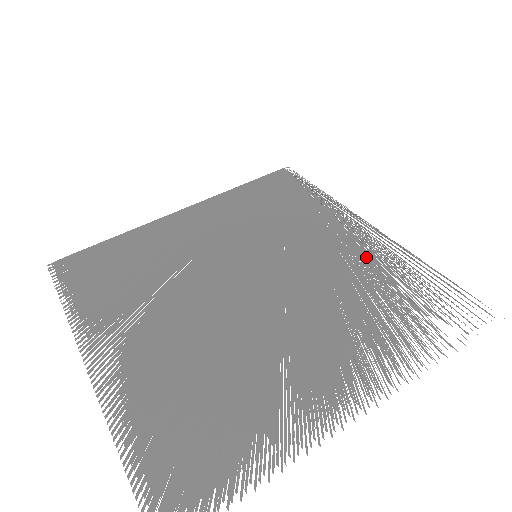
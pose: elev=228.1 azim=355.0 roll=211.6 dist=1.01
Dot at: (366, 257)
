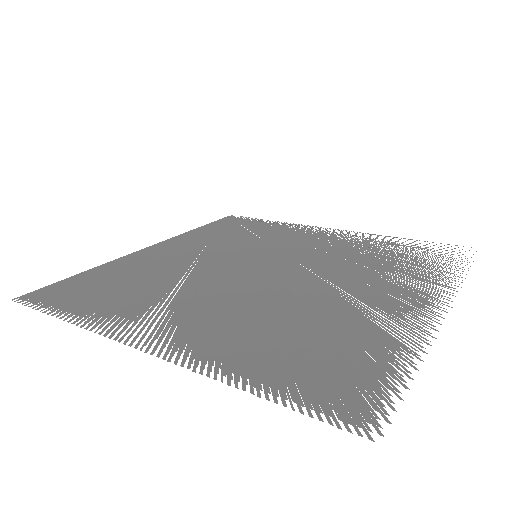
Dot at: occluded
